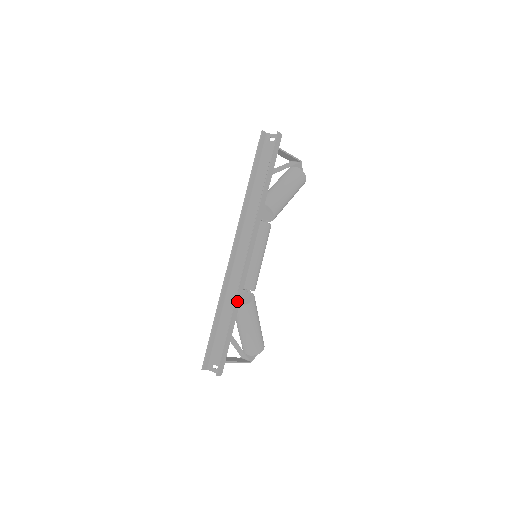
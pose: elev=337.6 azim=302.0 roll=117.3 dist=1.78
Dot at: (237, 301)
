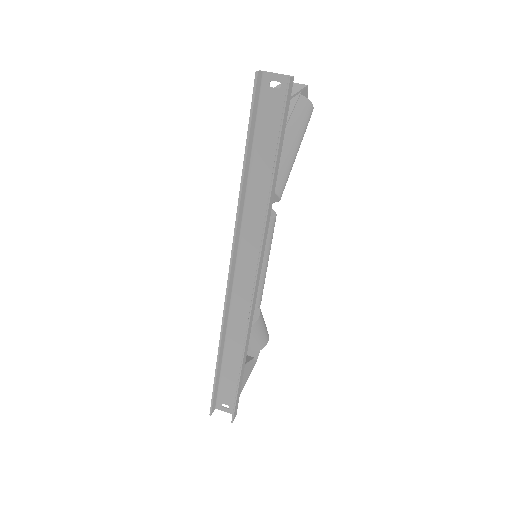
Dot at: (247, 341)
